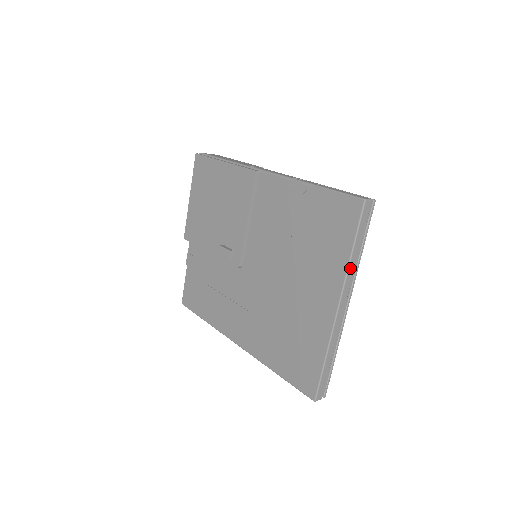
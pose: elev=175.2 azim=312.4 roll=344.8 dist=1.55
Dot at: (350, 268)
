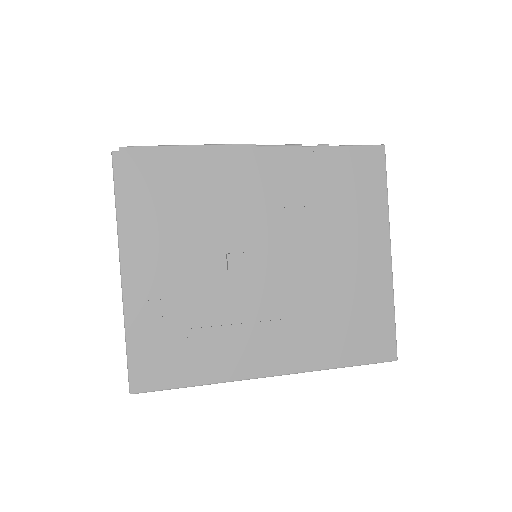
Dot at: (387, 212)
